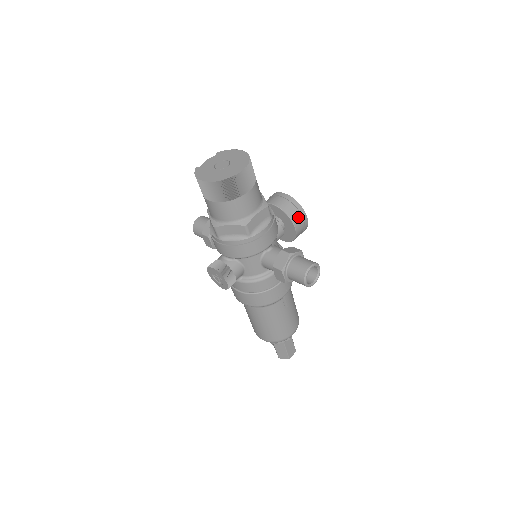
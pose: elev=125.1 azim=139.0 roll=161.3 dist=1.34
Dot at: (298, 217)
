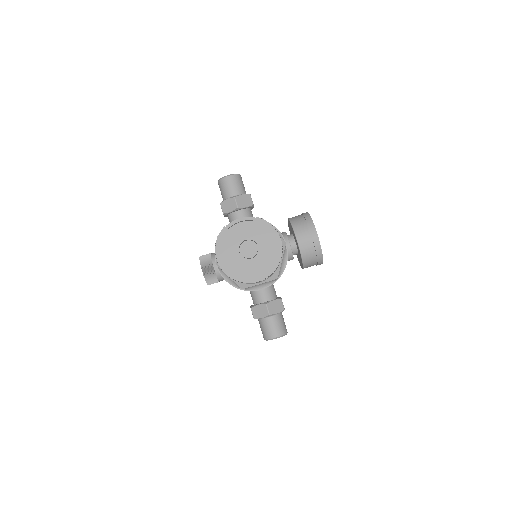
Dot at: (312, 264)
